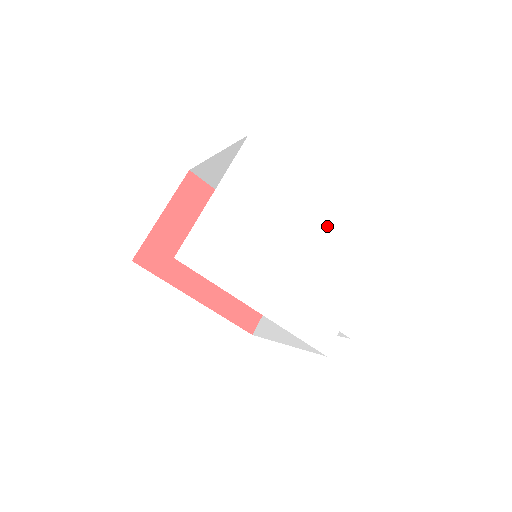
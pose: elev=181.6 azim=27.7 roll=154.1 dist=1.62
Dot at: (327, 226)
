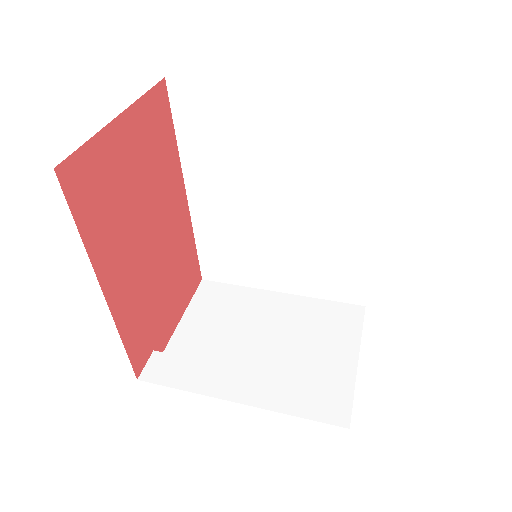
Dot at: occluded
